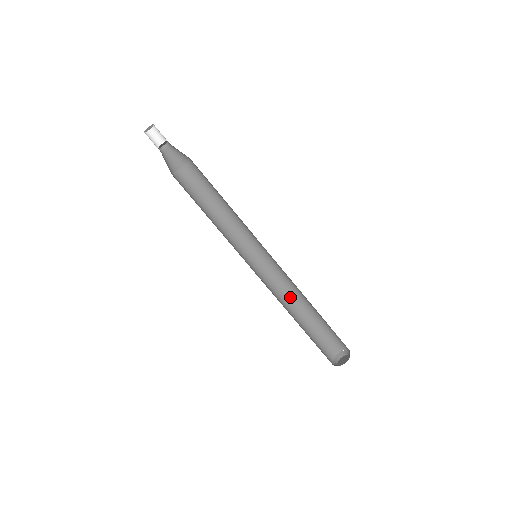
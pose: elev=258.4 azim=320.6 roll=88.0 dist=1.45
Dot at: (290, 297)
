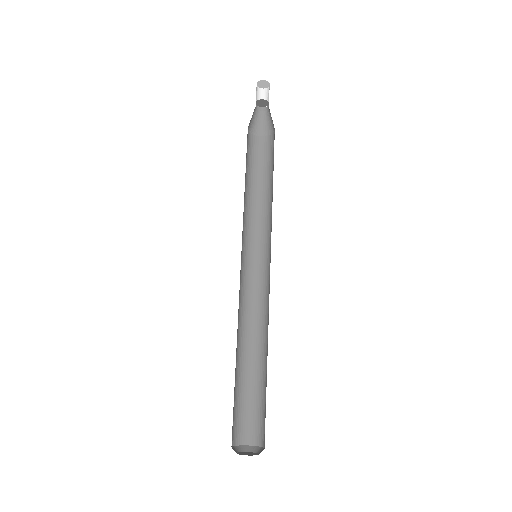
Dot at: (259, 332)
